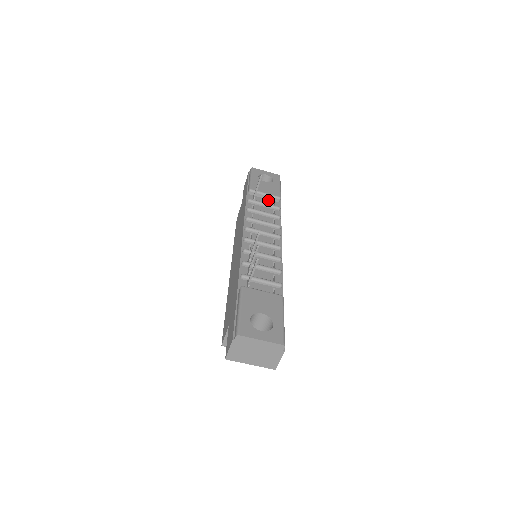
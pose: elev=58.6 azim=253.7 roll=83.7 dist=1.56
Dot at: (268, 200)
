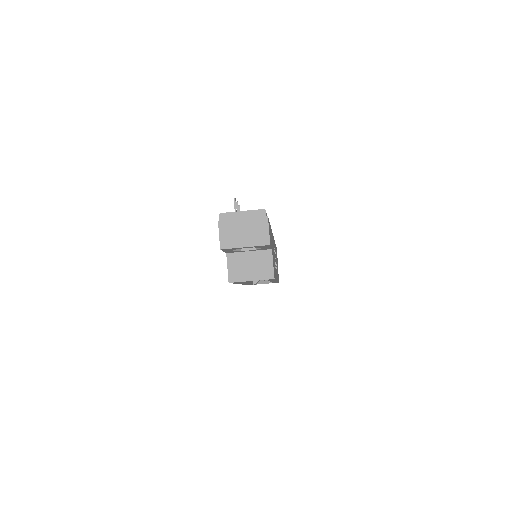
Dot at: occluded
